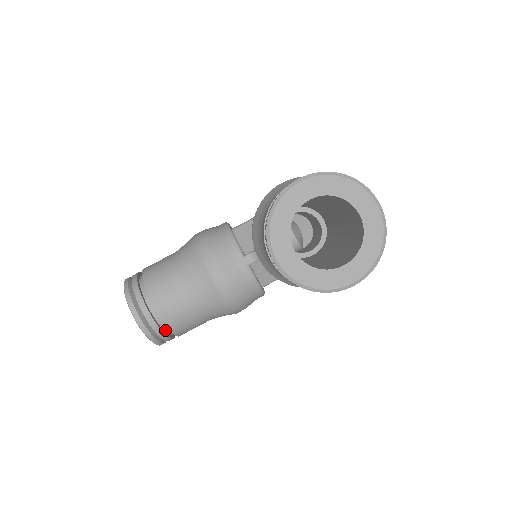
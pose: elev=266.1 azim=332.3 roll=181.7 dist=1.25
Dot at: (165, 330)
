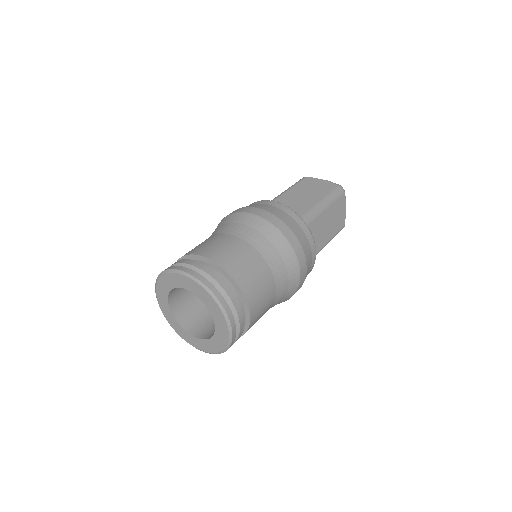
Dot at: occluded
